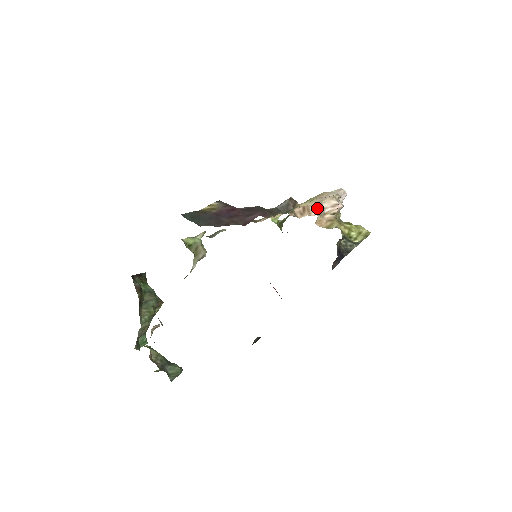
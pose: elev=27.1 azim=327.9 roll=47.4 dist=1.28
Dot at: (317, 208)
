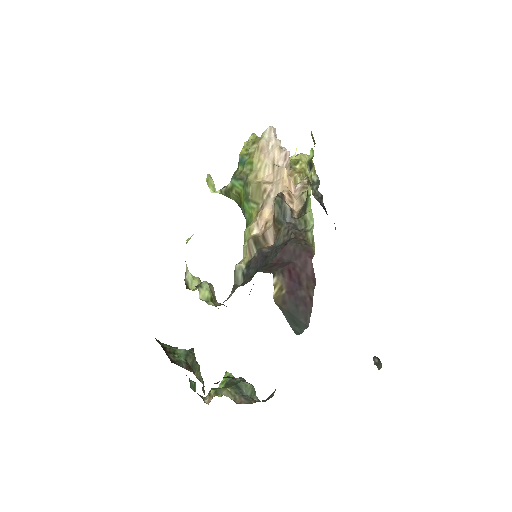
Dot at: (290, 181)
